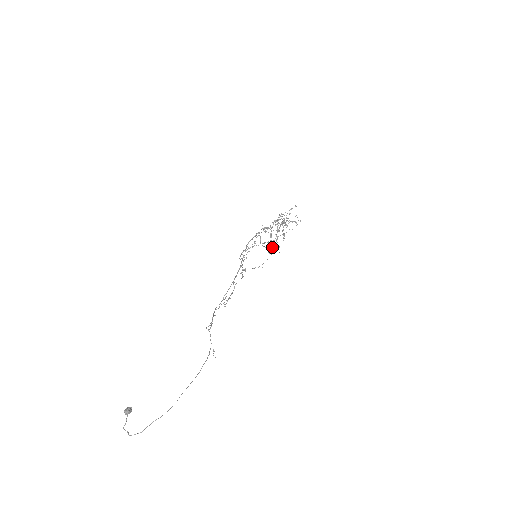
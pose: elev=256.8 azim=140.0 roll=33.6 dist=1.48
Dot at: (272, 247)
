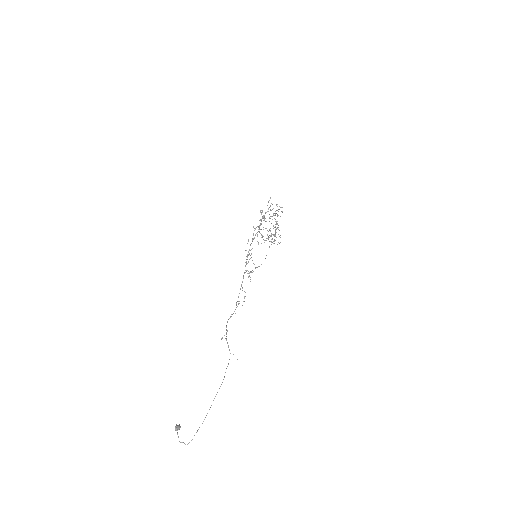
Dot at: (274, 239)
